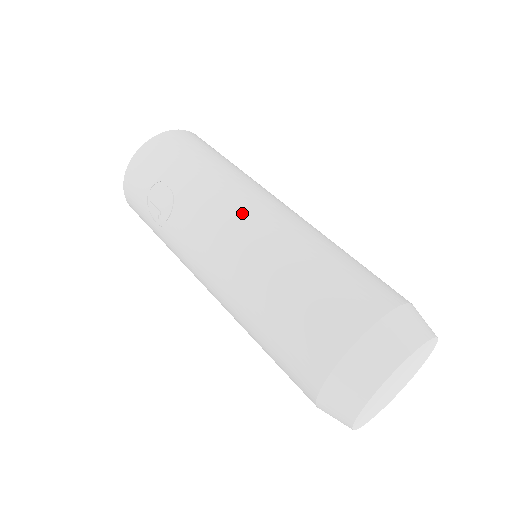
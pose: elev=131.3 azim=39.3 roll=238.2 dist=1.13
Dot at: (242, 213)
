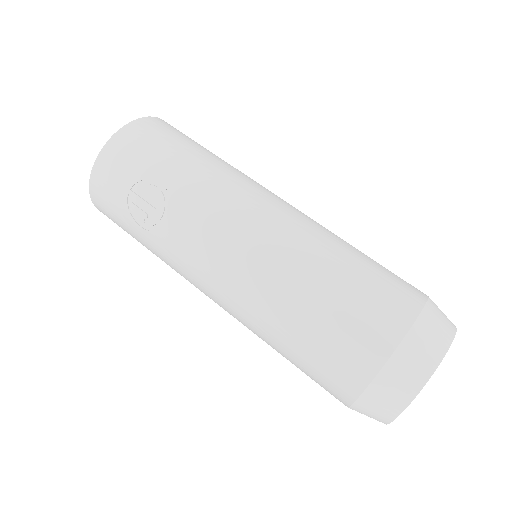
Dot at: (252, 214)
